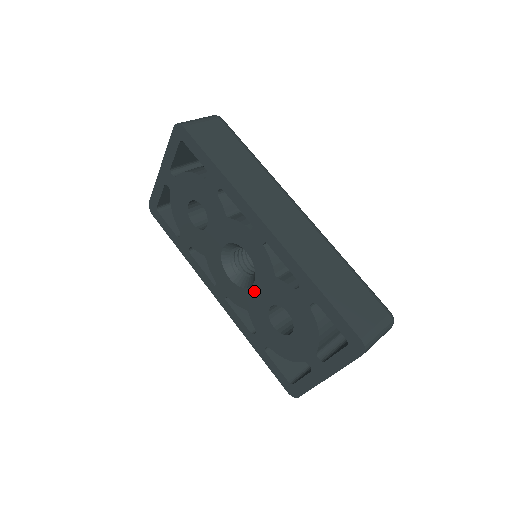
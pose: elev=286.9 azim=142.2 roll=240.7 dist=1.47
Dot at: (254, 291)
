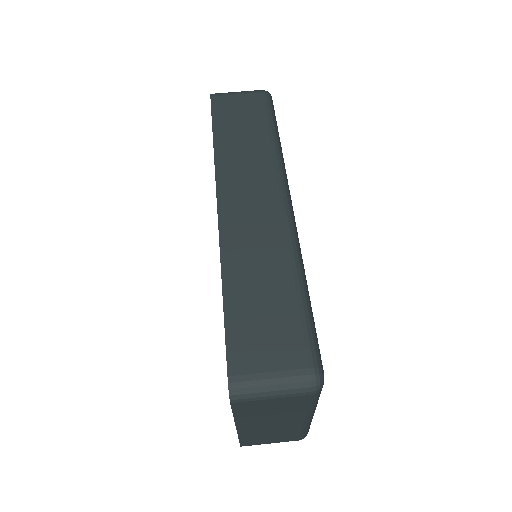
Dot at: occluded
